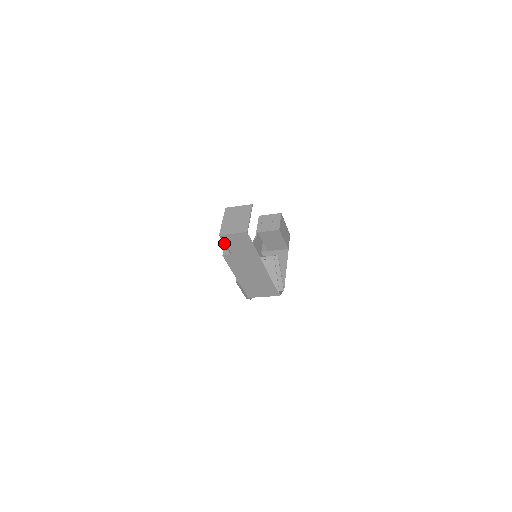
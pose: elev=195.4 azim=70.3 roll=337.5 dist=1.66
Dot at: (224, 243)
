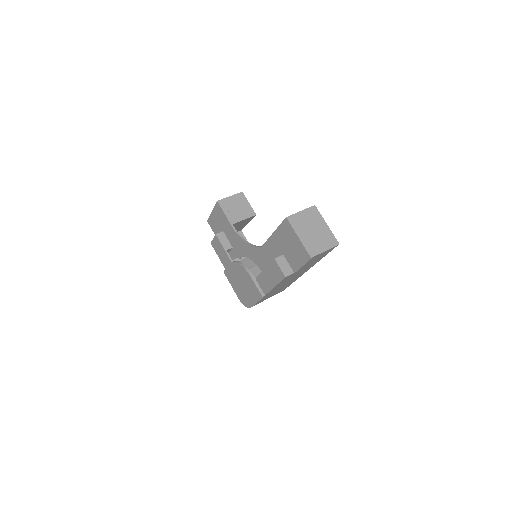
Dot at: (302, 264)
